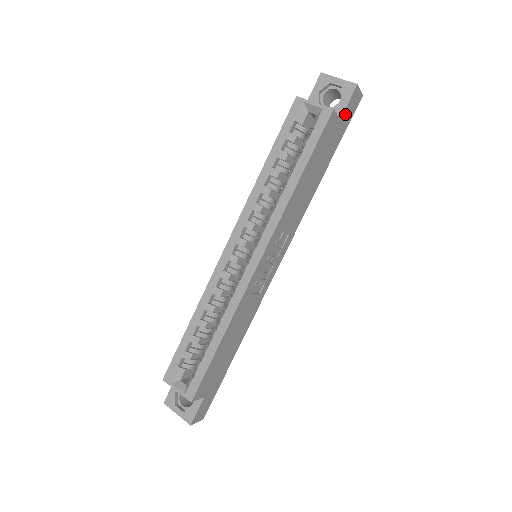
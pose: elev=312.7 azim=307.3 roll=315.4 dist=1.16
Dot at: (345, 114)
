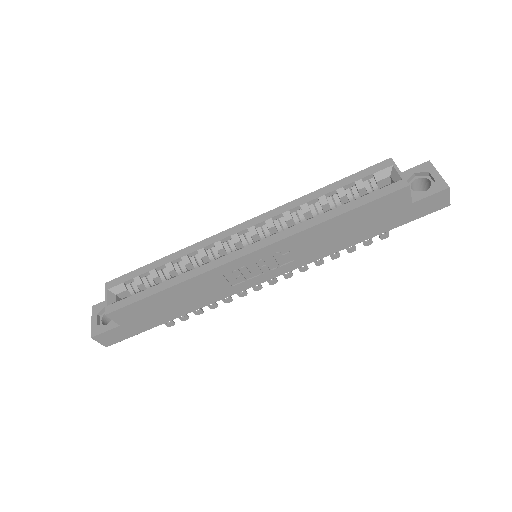
Dot at: (420, 204)
